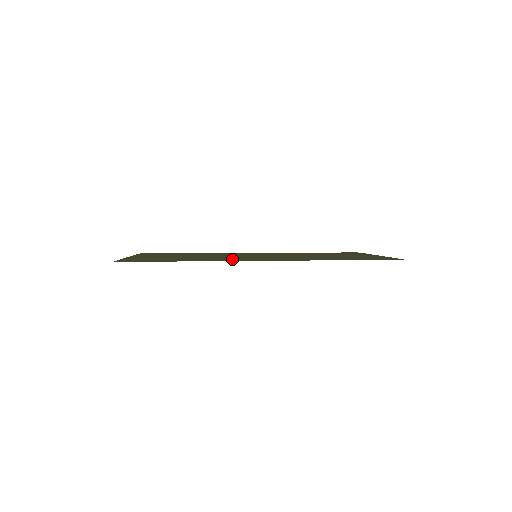
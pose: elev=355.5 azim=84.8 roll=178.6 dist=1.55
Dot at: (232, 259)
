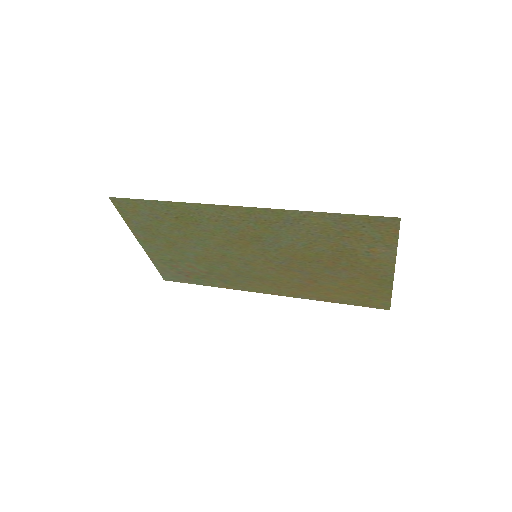
Dot at: (217, 219)
